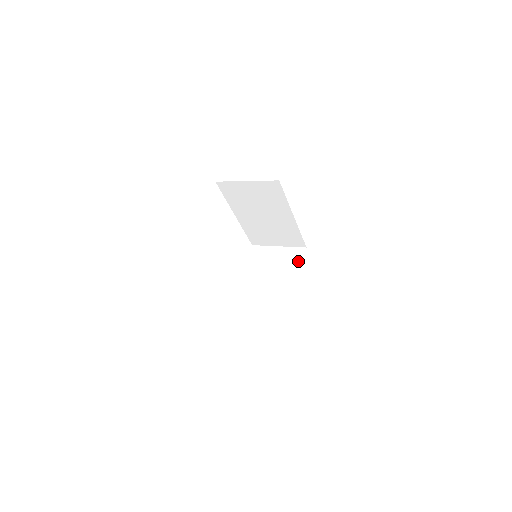
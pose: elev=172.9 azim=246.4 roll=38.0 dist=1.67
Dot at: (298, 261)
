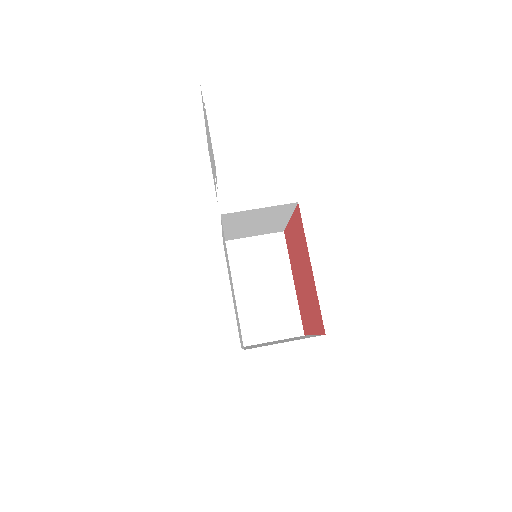
Dot at: (289, 210)
